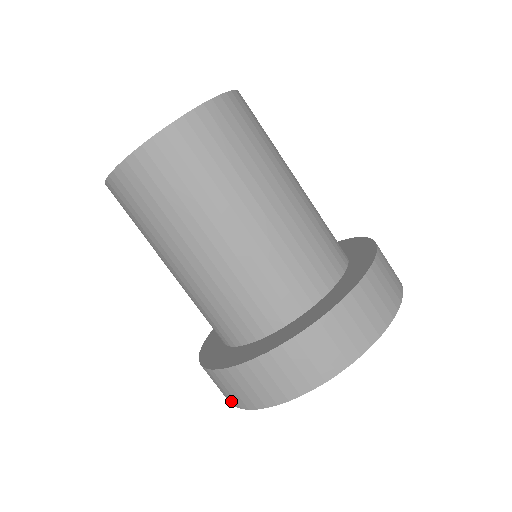
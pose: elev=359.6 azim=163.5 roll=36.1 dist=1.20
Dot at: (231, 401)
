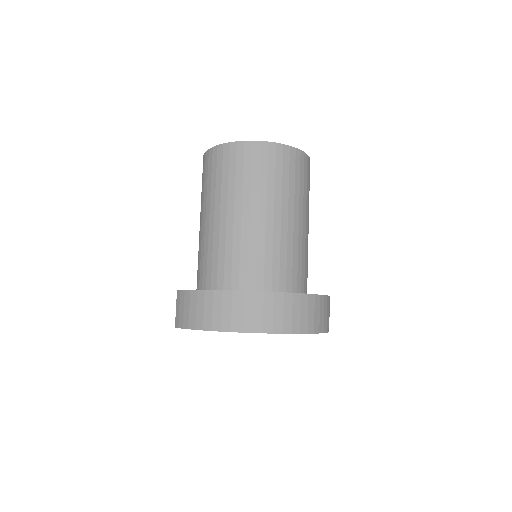
Dot at: (240, 326)
